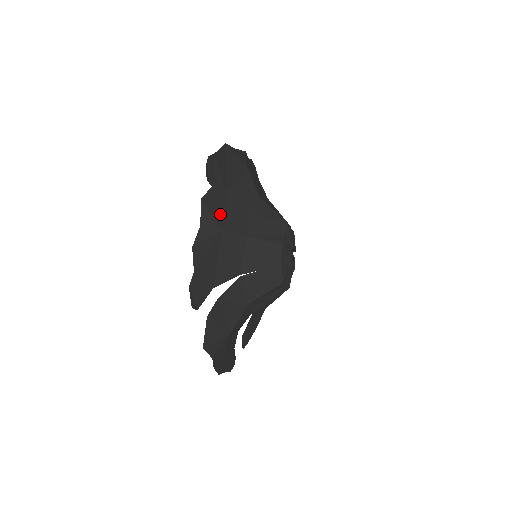
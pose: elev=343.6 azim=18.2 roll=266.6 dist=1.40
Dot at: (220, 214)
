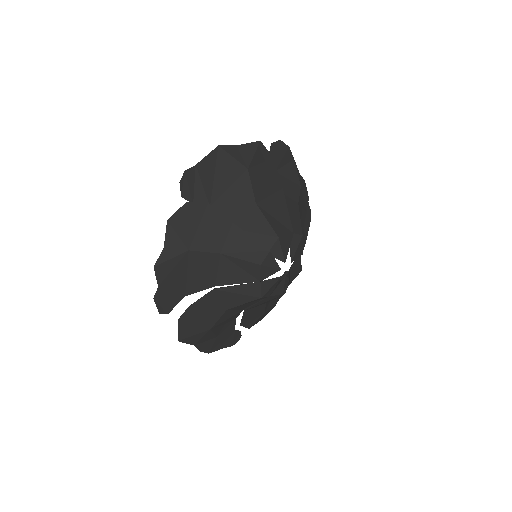
Dot at: (190, 233)
